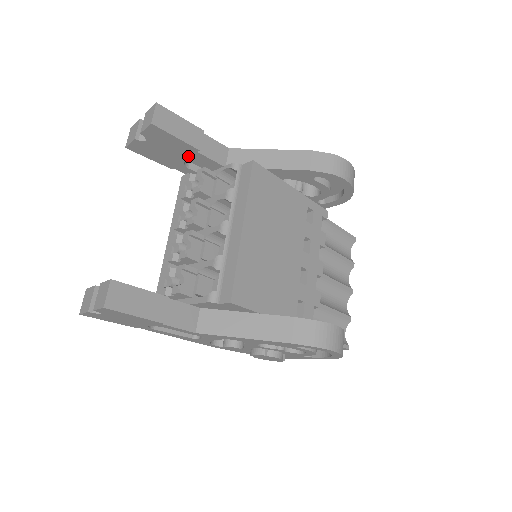
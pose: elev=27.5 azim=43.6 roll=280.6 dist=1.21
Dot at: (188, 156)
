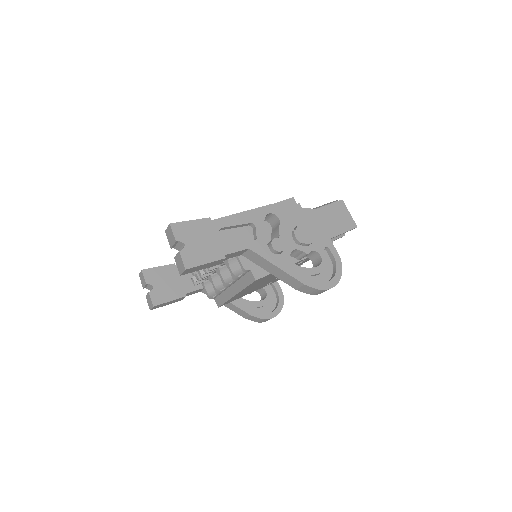
Dot at: occluded
